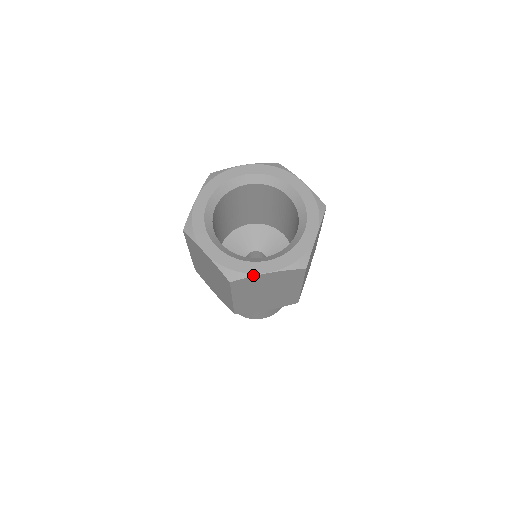
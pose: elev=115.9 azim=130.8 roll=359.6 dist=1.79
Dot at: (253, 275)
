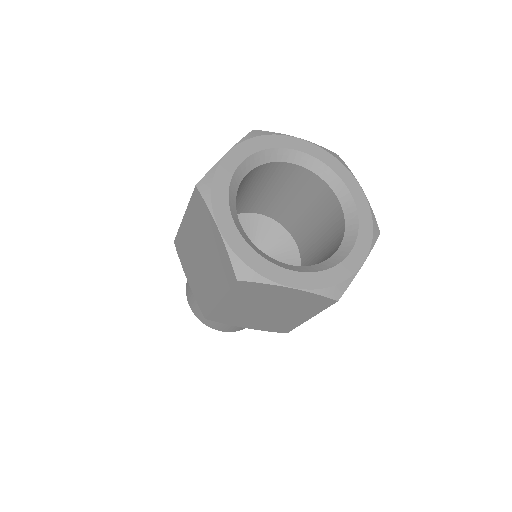
Dot at: (272, 283)
